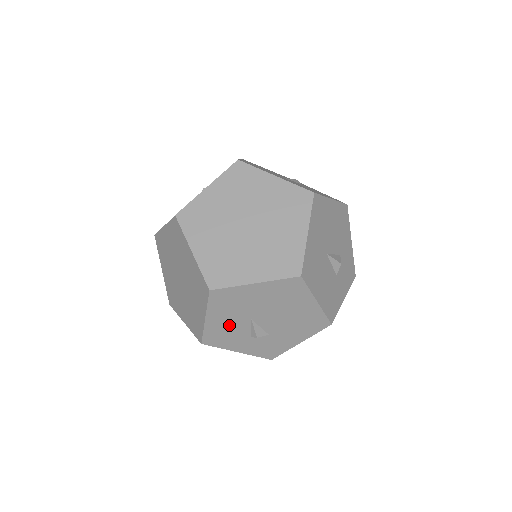
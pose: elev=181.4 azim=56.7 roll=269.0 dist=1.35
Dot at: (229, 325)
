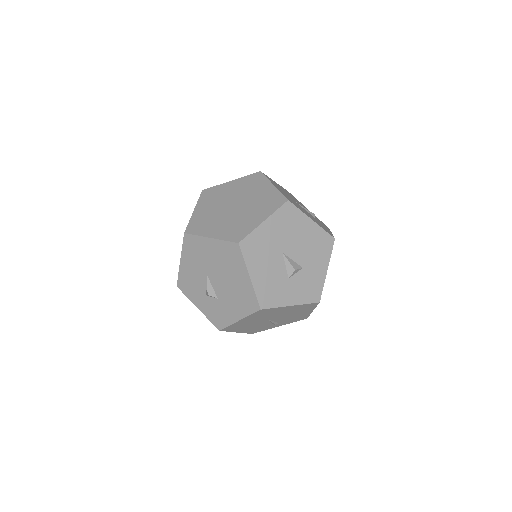
Dot at: (194, 275)
